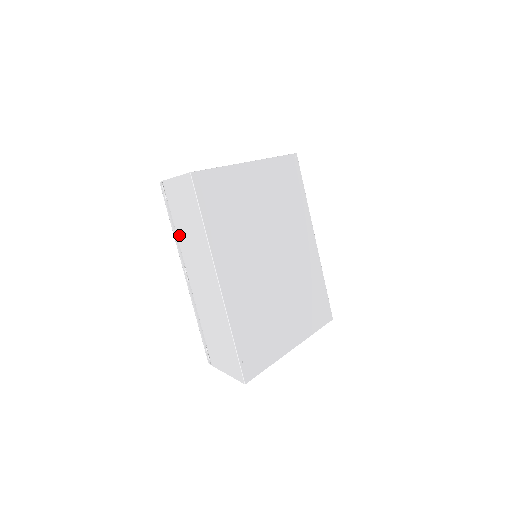
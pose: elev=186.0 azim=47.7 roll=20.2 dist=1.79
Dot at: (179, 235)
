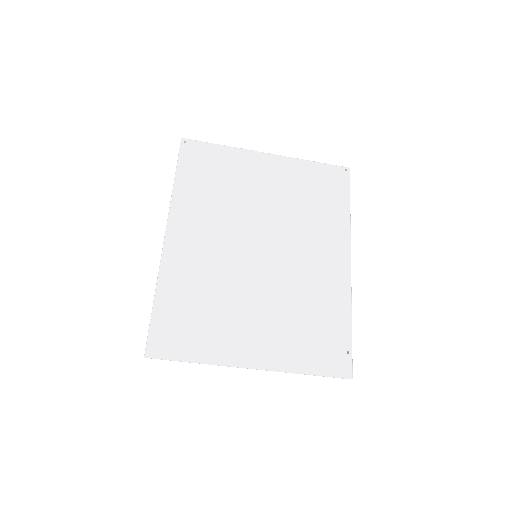
Dot at: occluded
